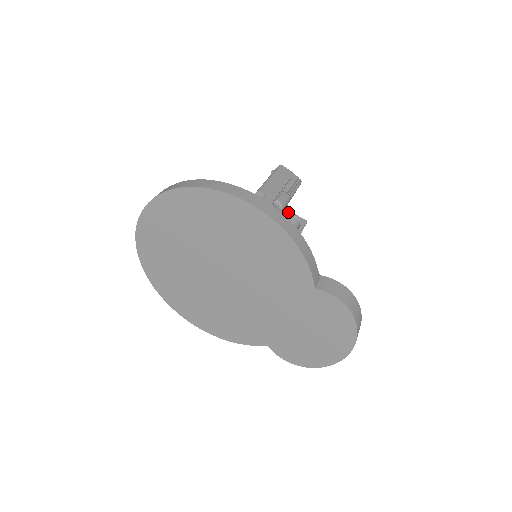
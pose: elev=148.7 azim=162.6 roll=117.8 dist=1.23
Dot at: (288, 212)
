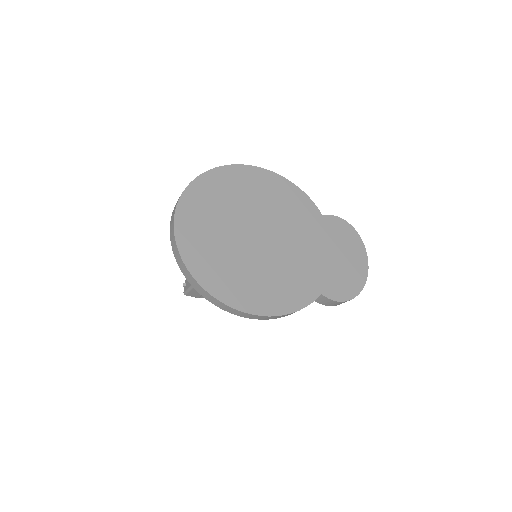
Dot at: occluded
